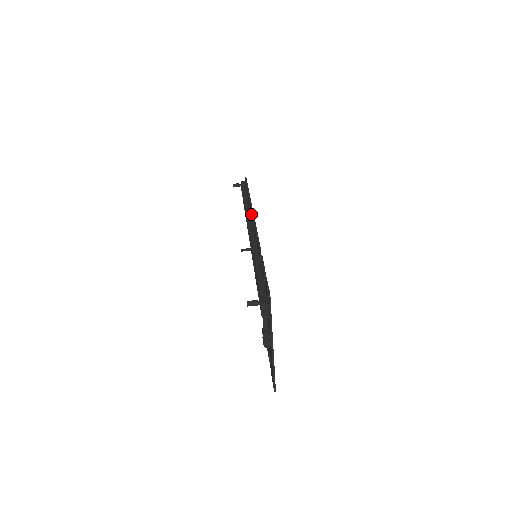
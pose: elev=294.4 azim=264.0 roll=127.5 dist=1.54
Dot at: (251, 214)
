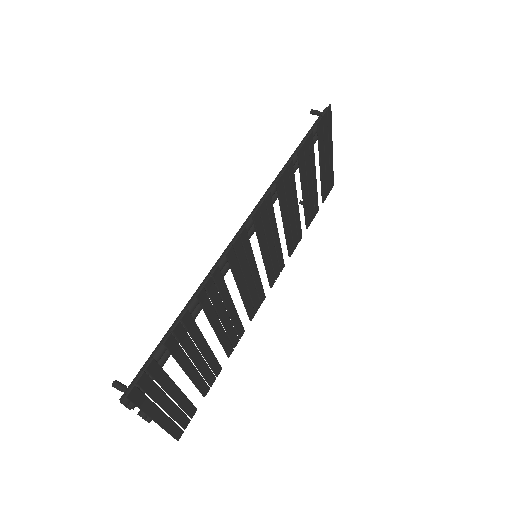
Dot at: (277, 191)
